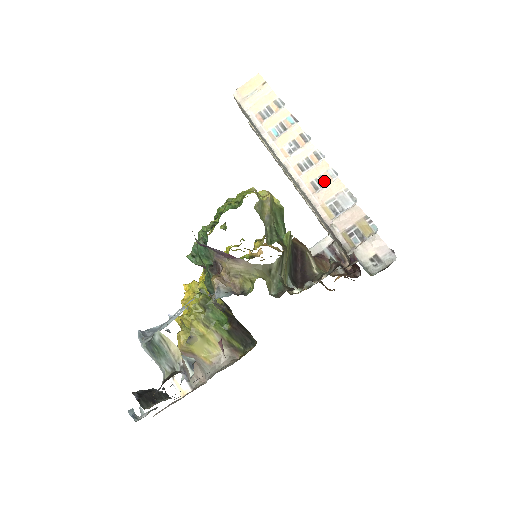
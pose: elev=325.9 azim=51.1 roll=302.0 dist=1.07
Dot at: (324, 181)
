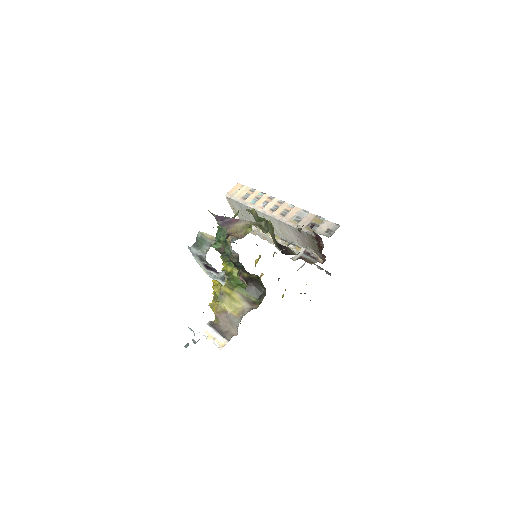
Dot at: (287, 211)
